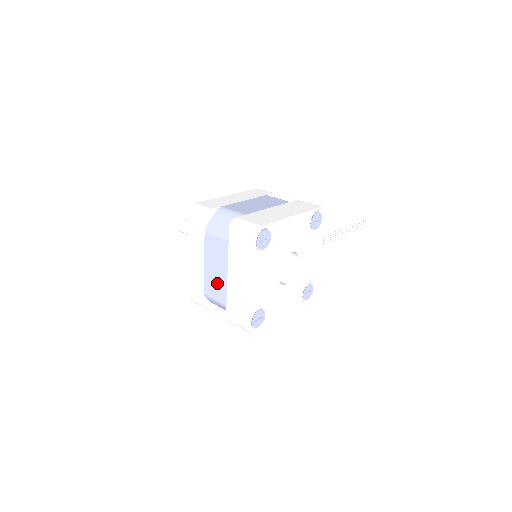
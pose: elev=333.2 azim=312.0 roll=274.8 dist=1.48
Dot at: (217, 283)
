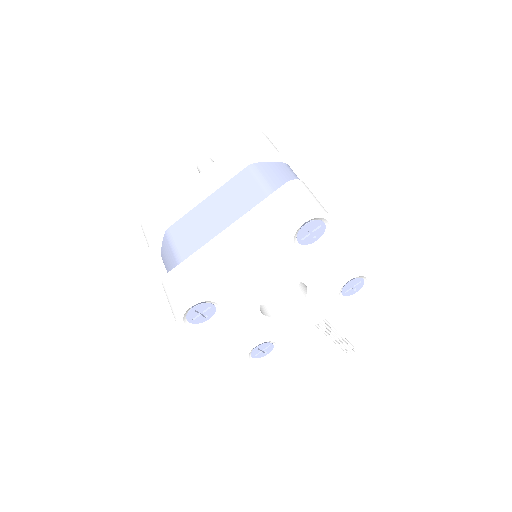
Dot at: (199, 229)
